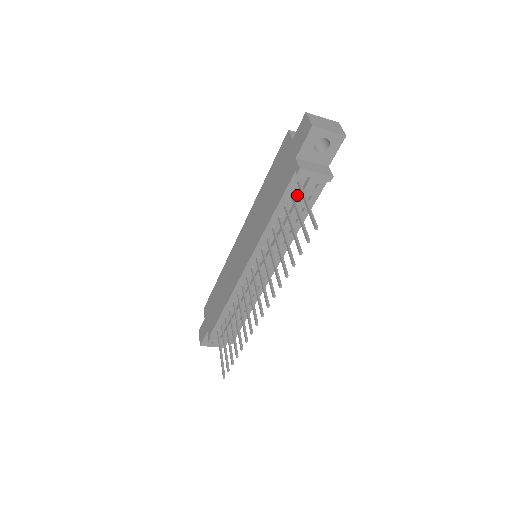
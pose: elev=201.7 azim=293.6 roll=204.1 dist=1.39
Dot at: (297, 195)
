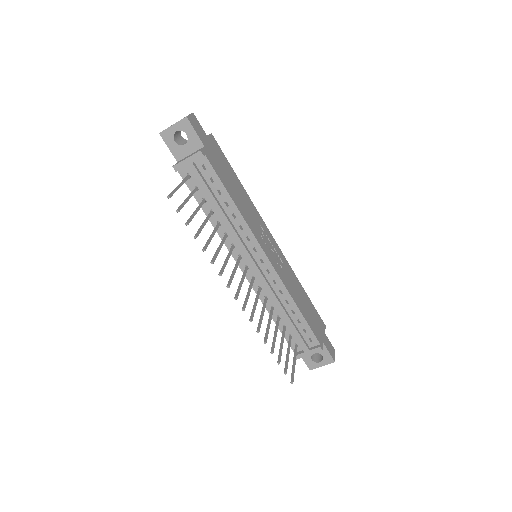
Dot at: (201, 185)
